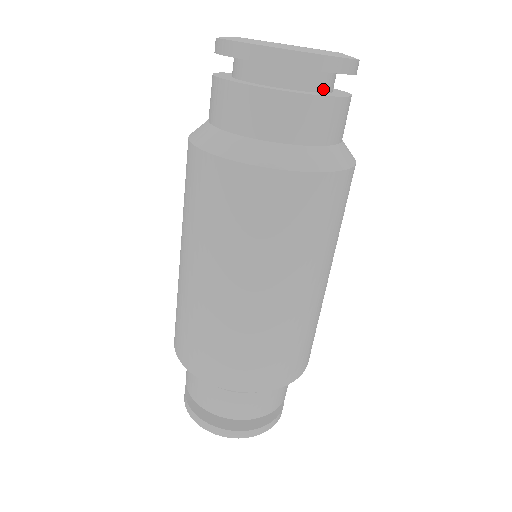
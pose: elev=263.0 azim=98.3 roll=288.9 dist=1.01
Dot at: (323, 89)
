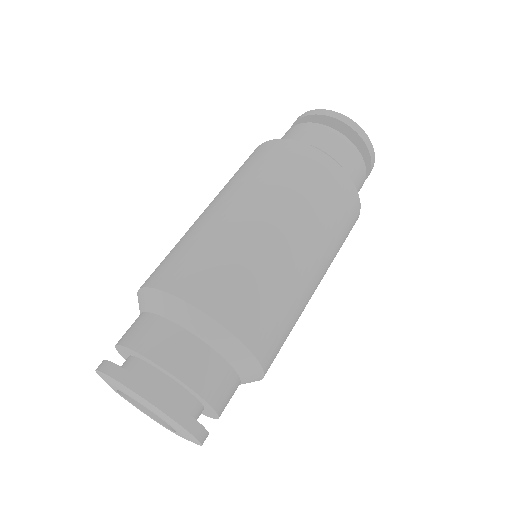
Dot at: occluded
